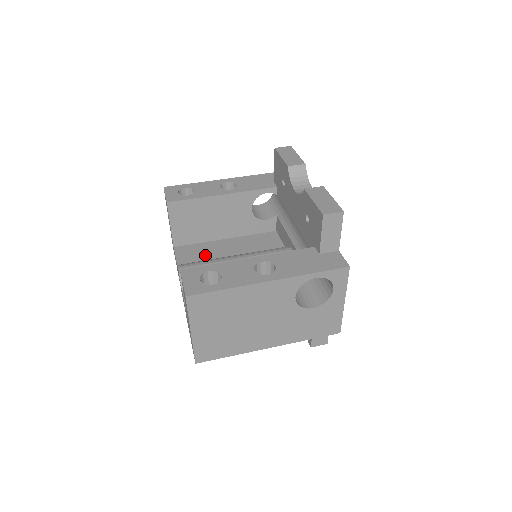
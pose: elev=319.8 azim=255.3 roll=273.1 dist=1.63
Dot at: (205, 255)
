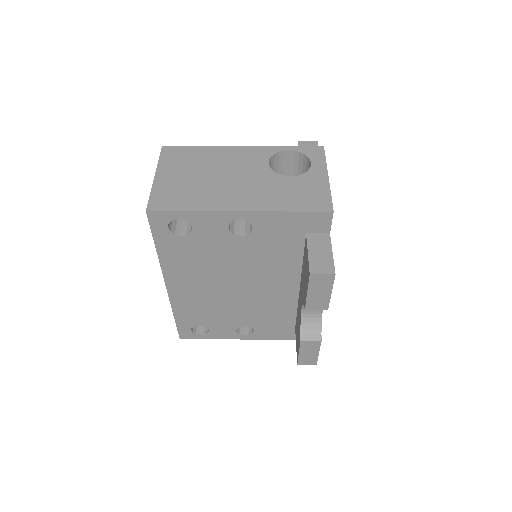
Dot at: occluded
